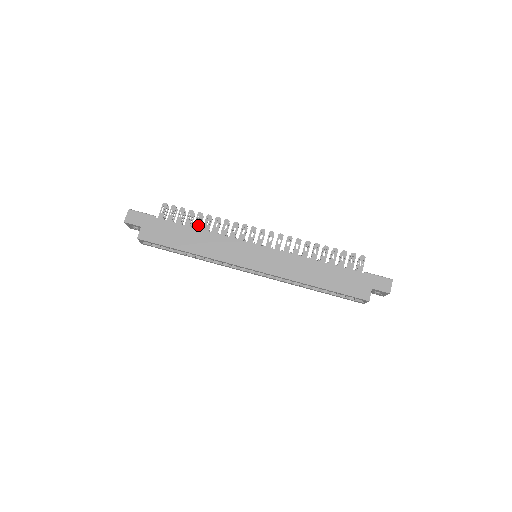
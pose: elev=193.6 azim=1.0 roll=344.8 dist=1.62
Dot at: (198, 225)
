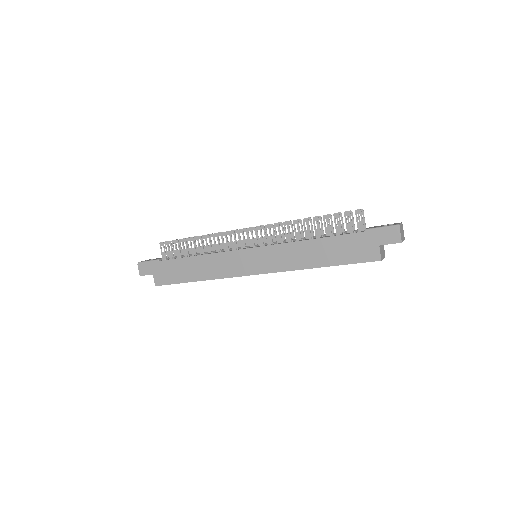
Dot at: (194, 250)
